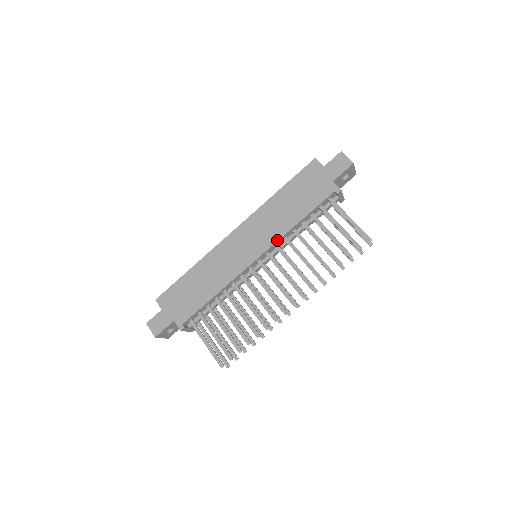
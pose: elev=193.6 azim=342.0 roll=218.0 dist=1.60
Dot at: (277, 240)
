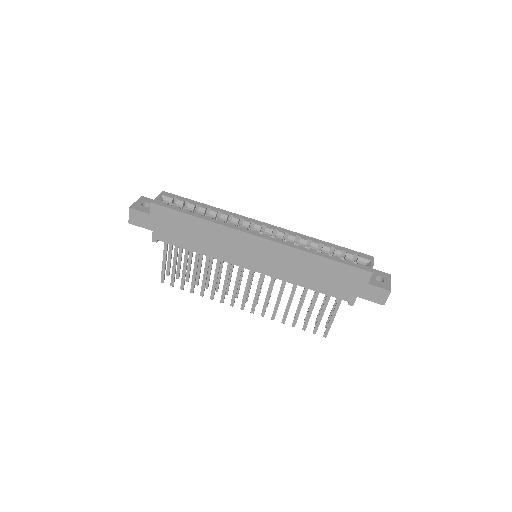
Dot at: (277, 278)
